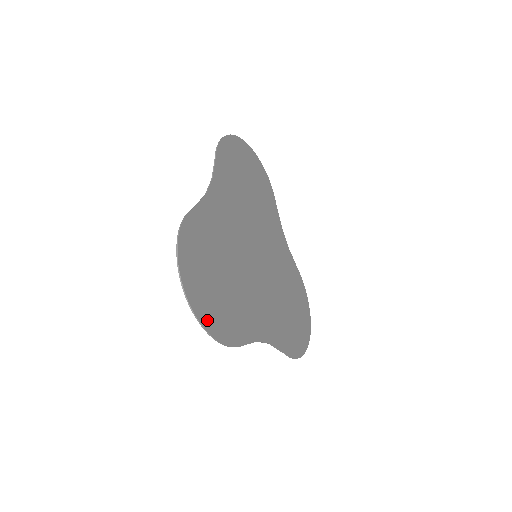
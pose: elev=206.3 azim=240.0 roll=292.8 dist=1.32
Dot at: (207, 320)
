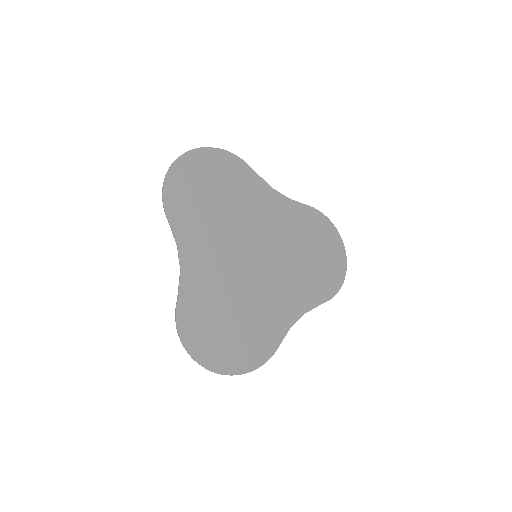
Dot at: (238, 366)
